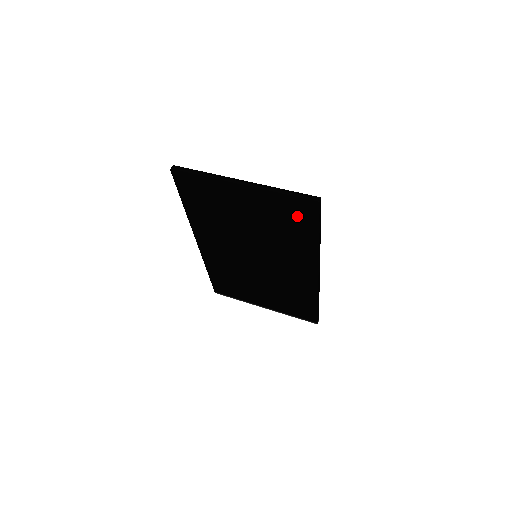
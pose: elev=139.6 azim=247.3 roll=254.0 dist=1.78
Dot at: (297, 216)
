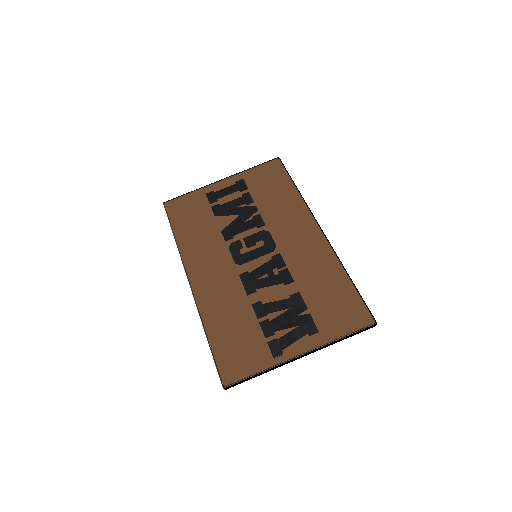
Dot at: (342, 310)
